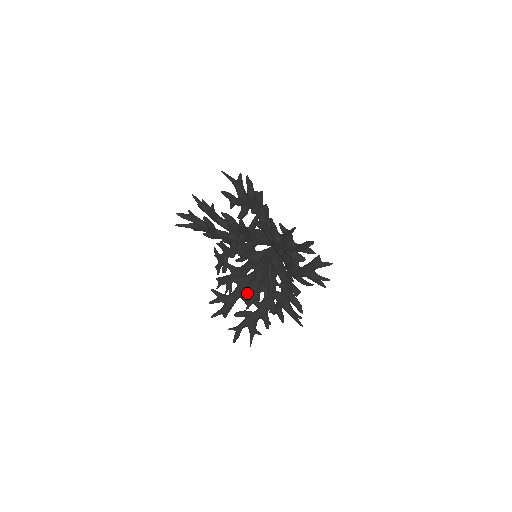
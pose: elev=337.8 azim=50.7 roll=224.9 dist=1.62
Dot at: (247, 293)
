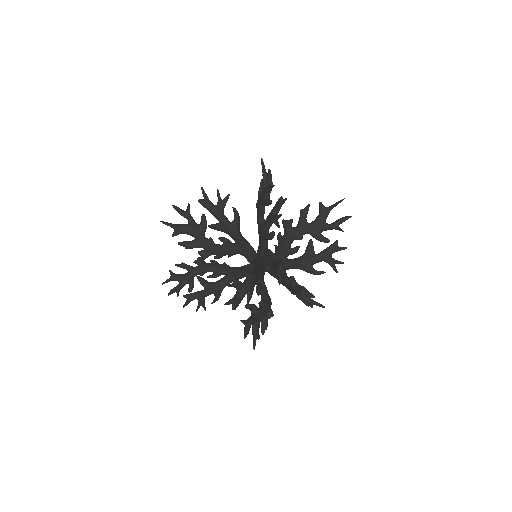
Dot at: occluded
